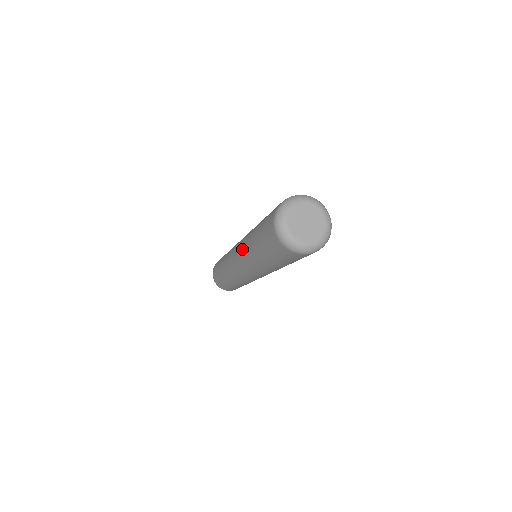
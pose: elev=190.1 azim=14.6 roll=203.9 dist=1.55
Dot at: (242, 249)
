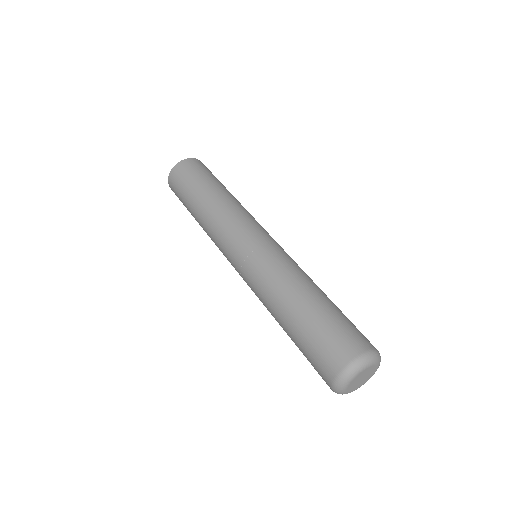
Dot at: (257, 286)
